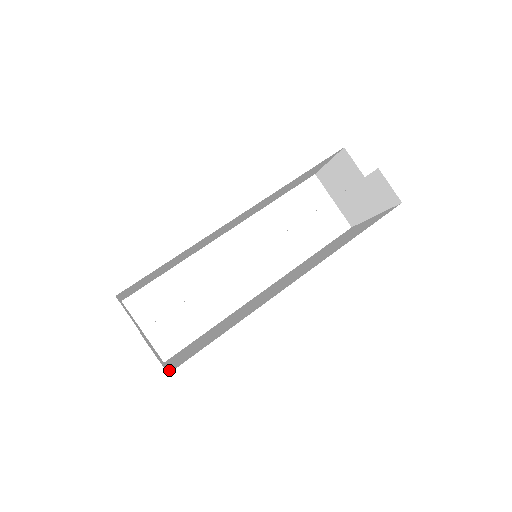
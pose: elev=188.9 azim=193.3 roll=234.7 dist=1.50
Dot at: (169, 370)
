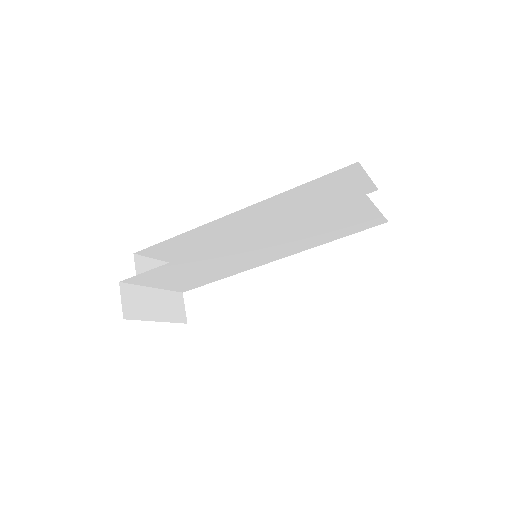
Dot at: (136, 319)
